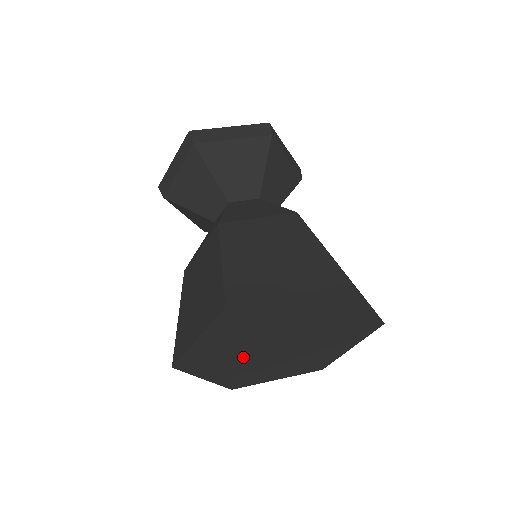
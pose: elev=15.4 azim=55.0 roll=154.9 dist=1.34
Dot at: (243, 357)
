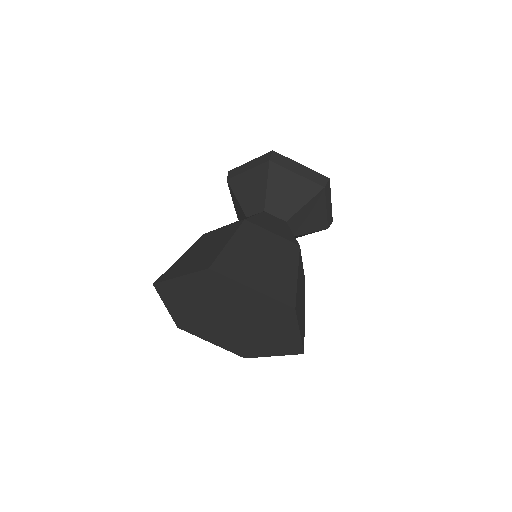
Dot at: (214, 327)
